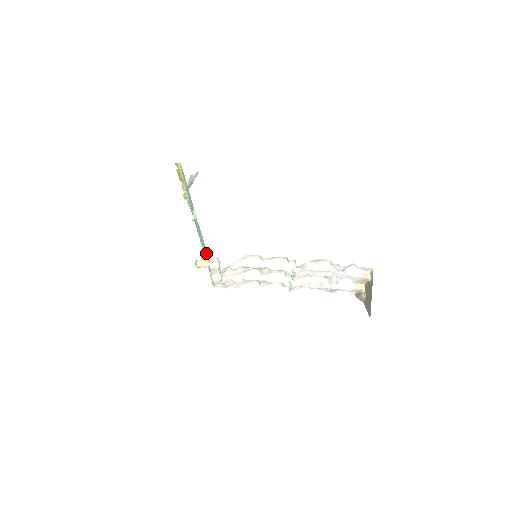
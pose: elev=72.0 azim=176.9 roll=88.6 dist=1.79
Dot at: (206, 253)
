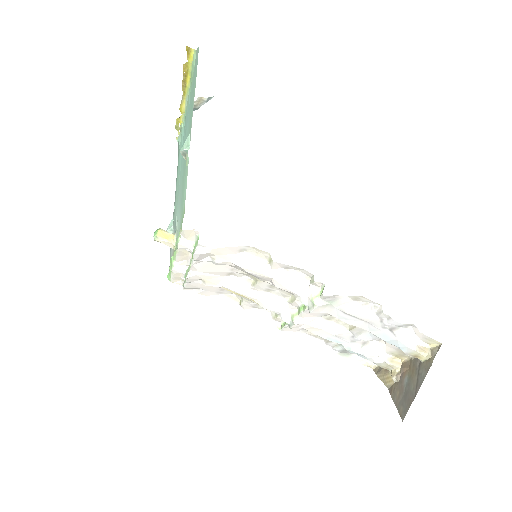
Dot at: (179, 221)
